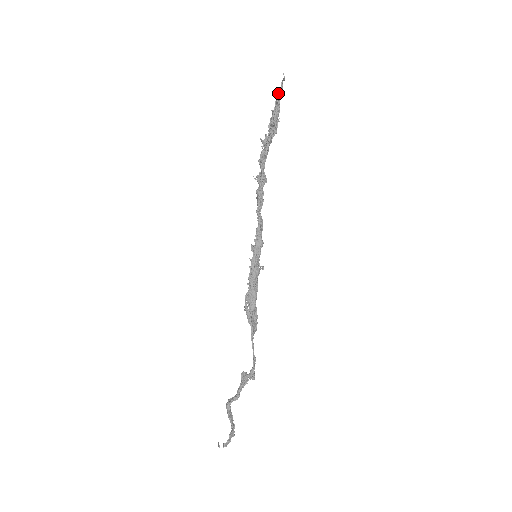
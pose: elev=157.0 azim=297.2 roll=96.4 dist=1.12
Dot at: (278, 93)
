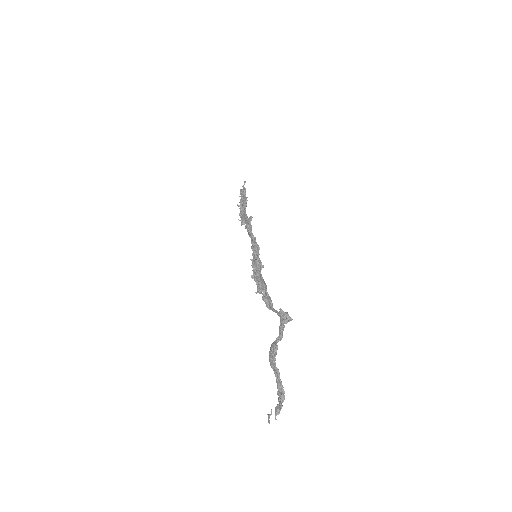
Dot at: (242, 190)
